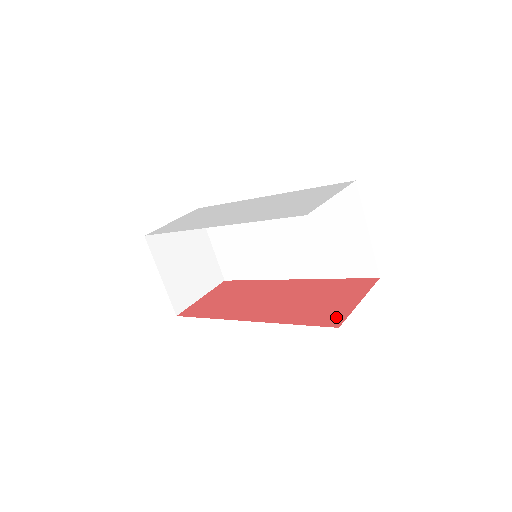
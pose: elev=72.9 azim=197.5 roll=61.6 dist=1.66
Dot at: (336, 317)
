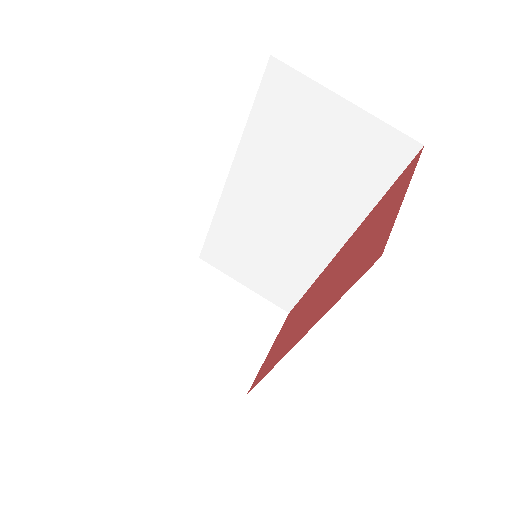
Dot at: (378, 245)
